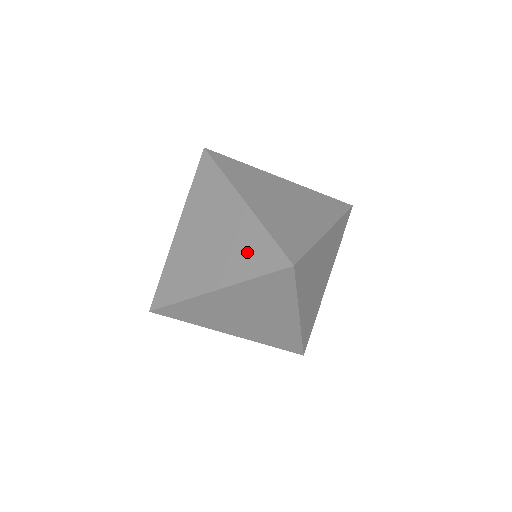
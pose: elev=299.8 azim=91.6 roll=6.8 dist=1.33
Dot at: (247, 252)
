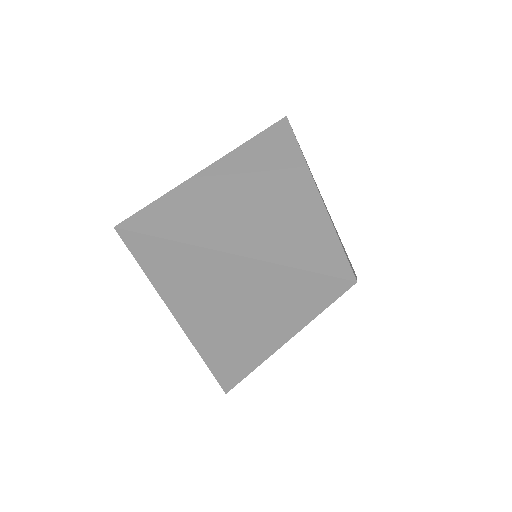
Dot at: (286, 298)
